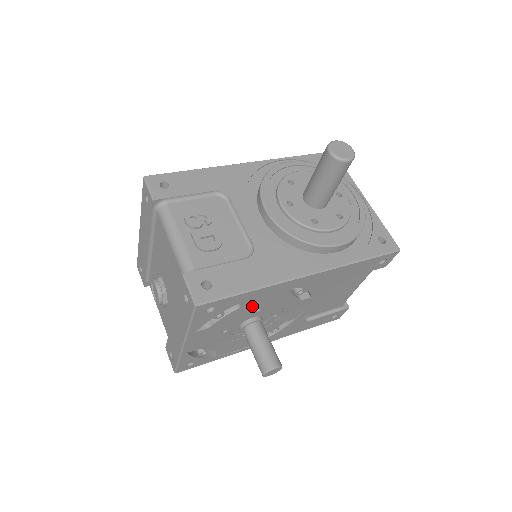
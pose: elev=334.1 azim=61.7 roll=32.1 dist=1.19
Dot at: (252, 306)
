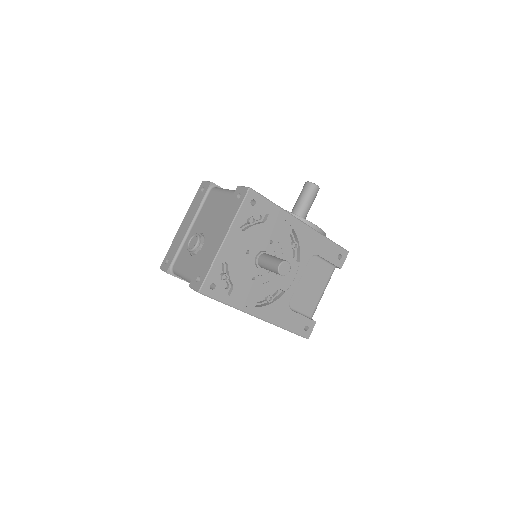
Dot at: (270, 230)
